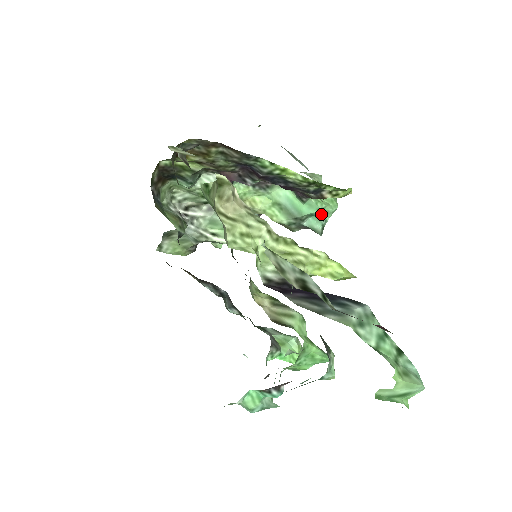
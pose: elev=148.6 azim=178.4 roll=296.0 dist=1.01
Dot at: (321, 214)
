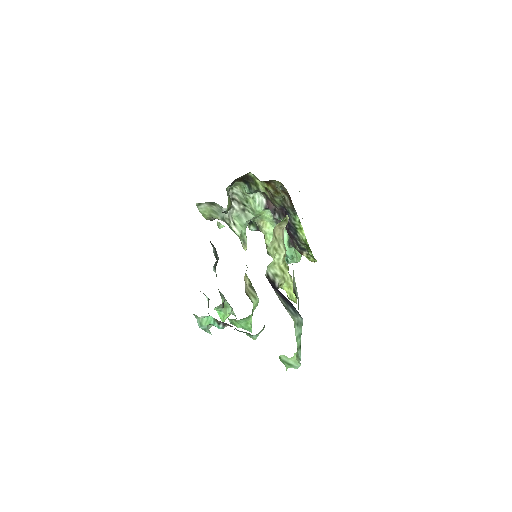
Dot at: (290, 259)
